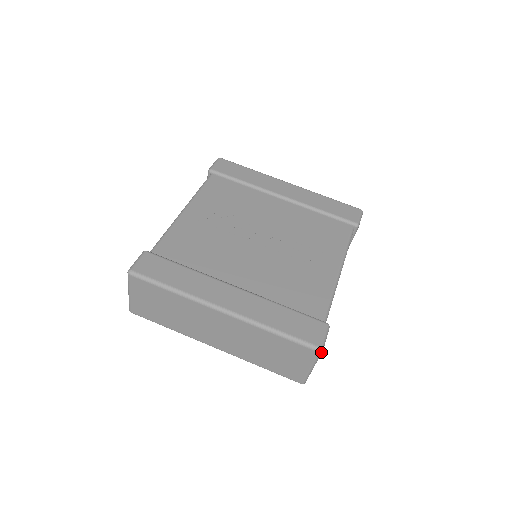
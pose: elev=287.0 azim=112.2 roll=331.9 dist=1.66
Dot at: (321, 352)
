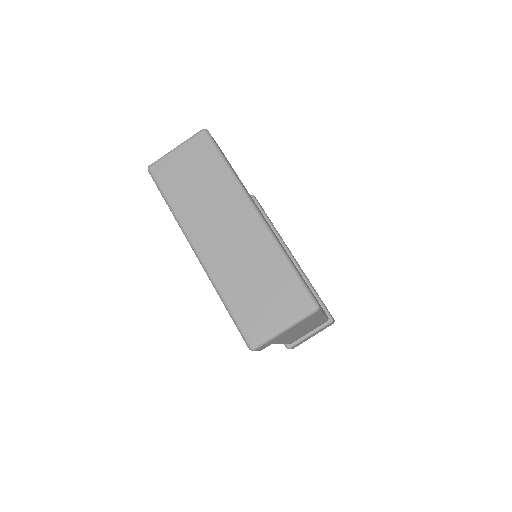
Dot at: (316, 310)
